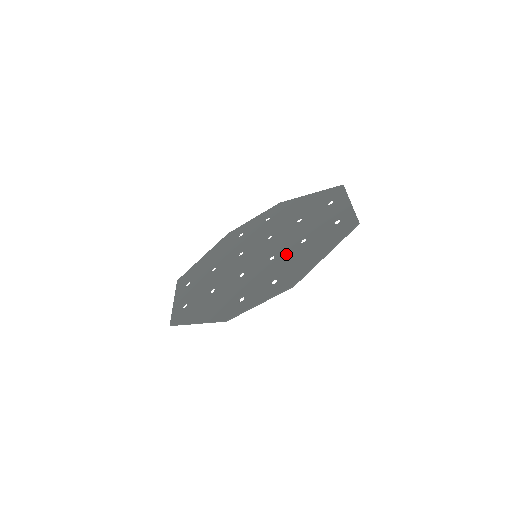
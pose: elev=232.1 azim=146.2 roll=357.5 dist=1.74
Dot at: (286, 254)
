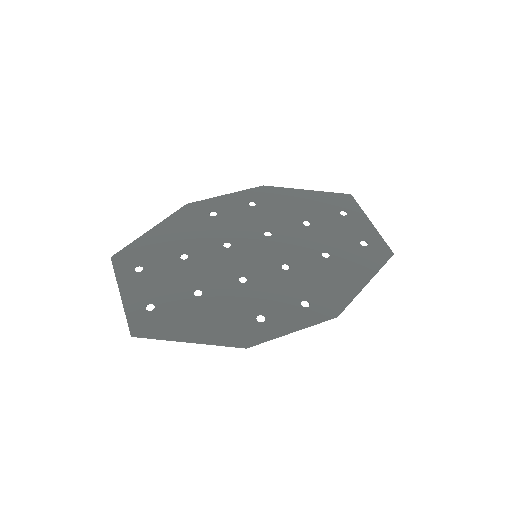
Dot at: (308, 267)
